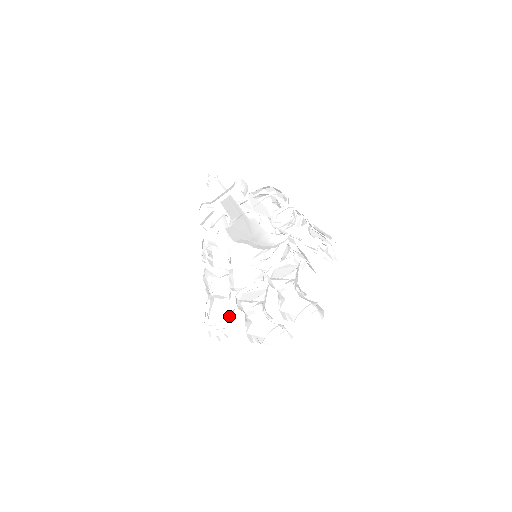
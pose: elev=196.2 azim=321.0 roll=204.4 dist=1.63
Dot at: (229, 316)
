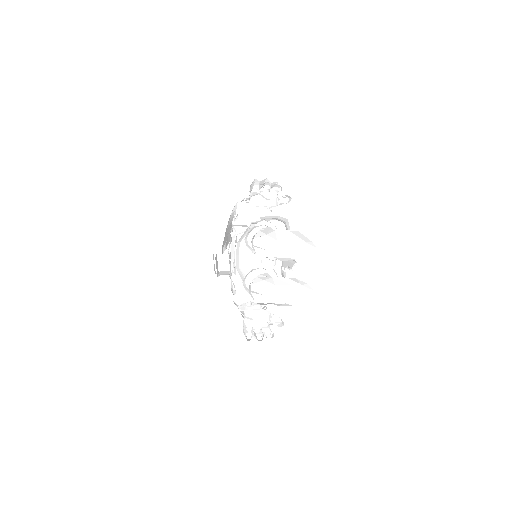
Dot at: (272, 324)
